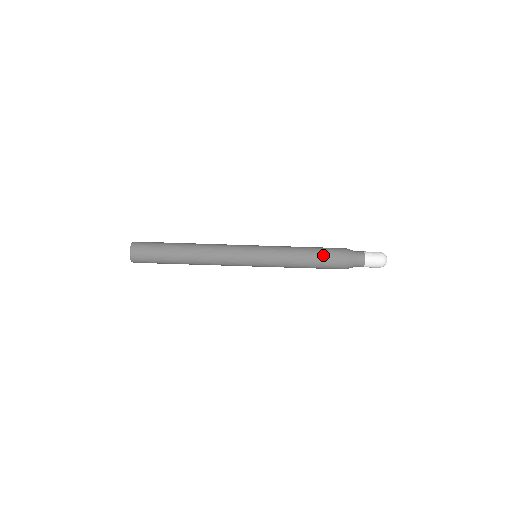
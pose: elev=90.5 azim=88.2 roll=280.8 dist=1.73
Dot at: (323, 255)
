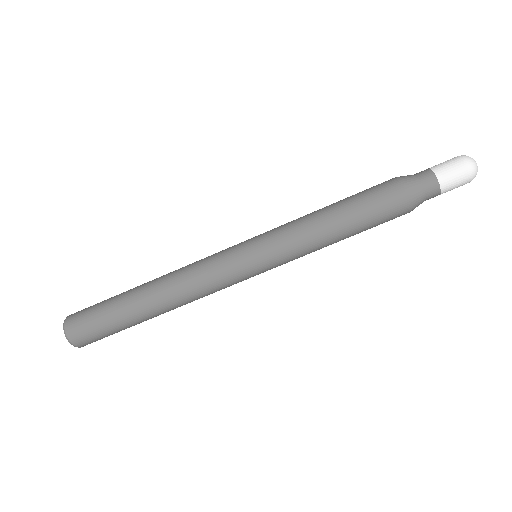
Dot at: (357, 196)
